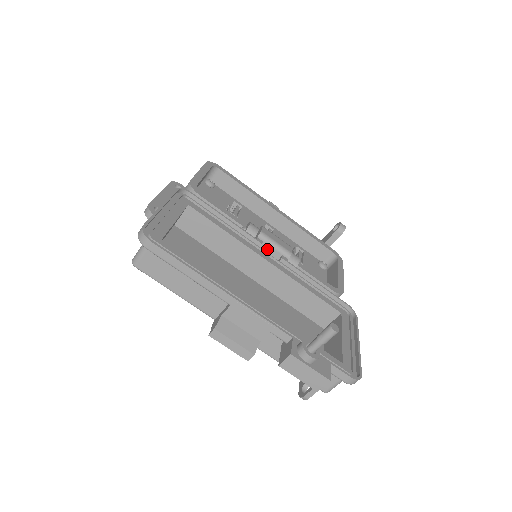
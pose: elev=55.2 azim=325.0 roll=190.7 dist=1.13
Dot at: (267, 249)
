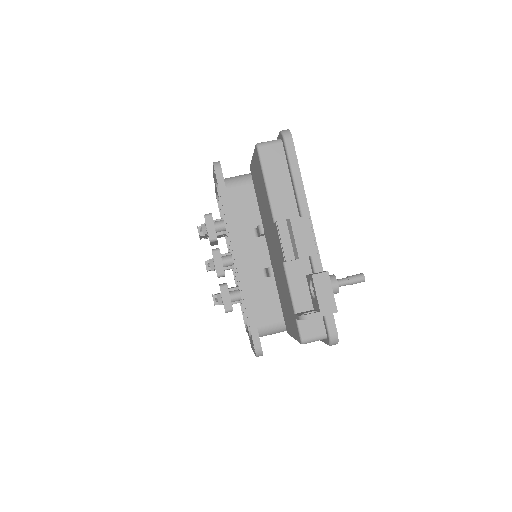
Dot at: occluded
